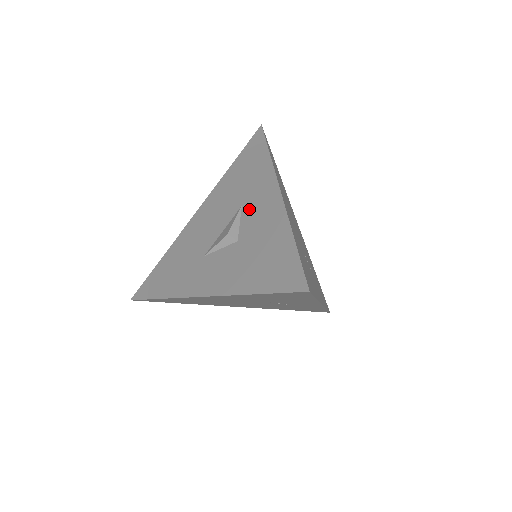
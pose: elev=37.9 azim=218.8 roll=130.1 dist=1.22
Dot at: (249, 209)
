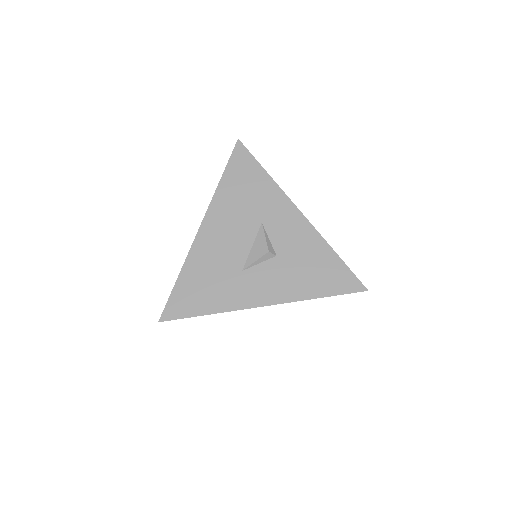
Dot at: (273, 226)
